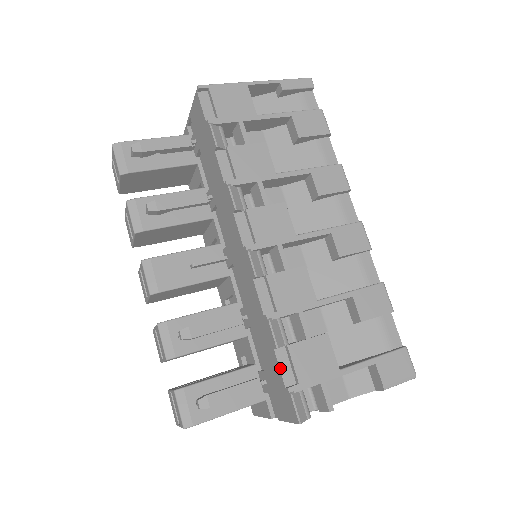
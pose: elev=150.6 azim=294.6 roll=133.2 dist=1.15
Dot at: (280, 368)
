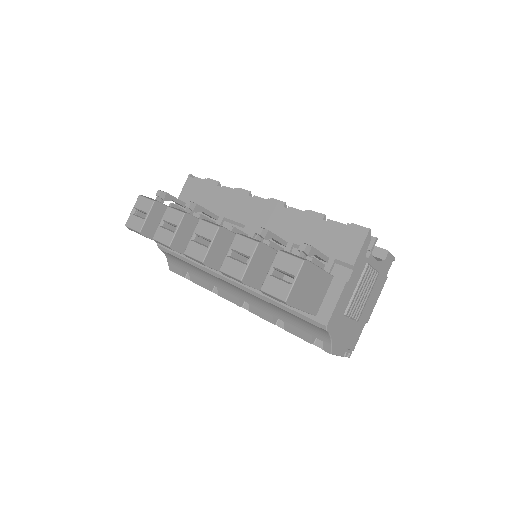
Dot at: (334, 223)
